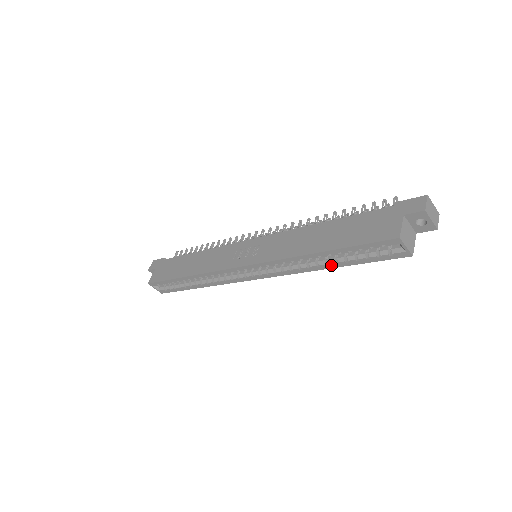
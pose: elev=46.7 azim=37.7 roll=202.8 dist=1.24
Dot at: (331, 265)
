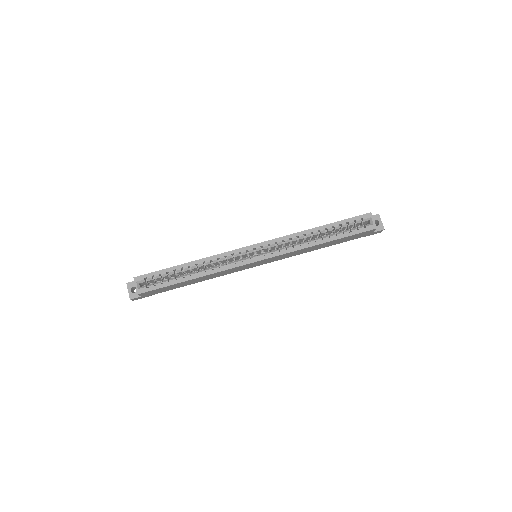
Dot at: (324, 240)
